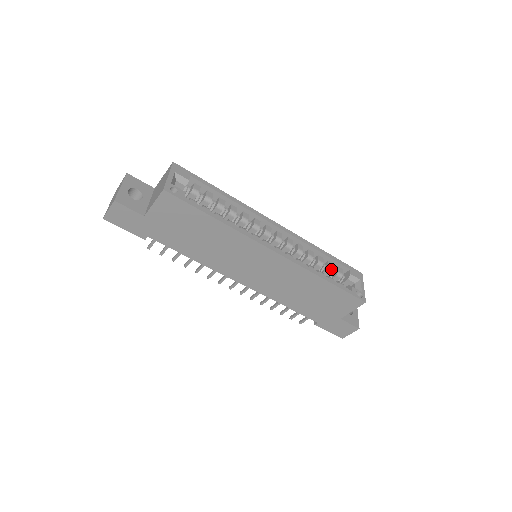
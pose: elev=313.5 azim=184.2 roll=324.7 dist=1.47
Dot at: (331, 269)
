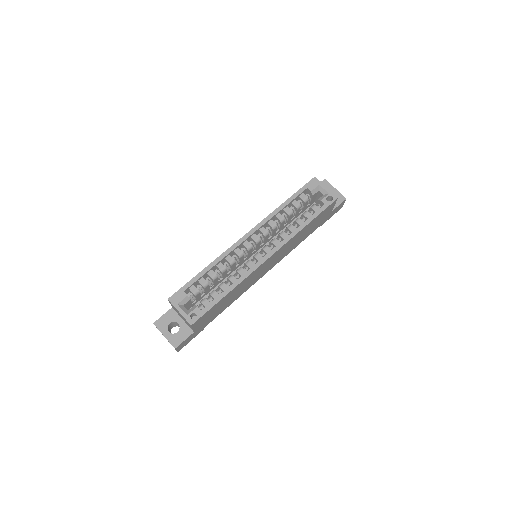
Dot at: (299, 206)
